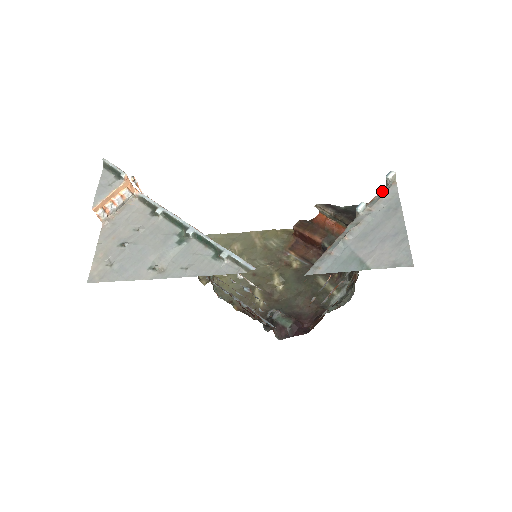
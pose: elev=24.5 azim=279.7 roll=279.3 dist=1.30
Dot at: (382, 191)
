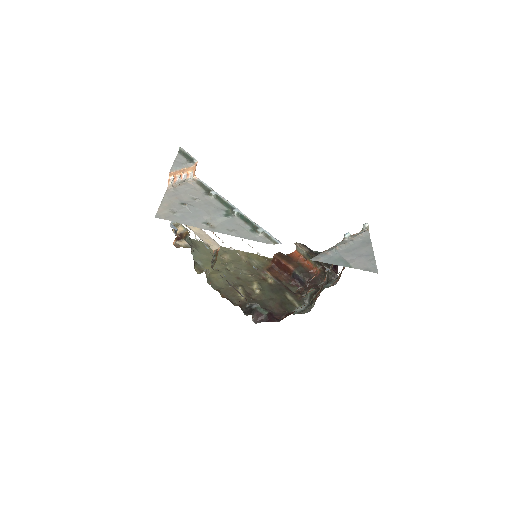
Dot at: (360, 232)
